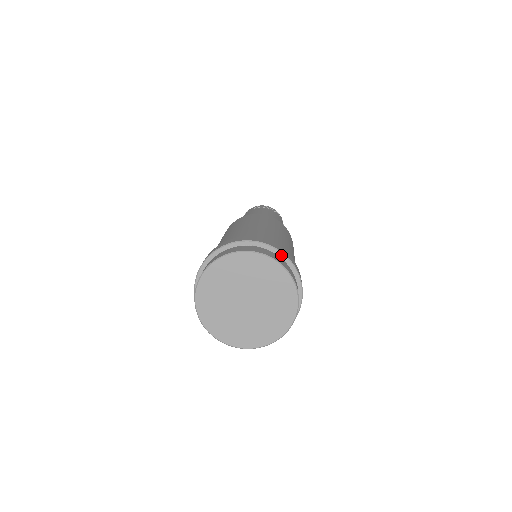
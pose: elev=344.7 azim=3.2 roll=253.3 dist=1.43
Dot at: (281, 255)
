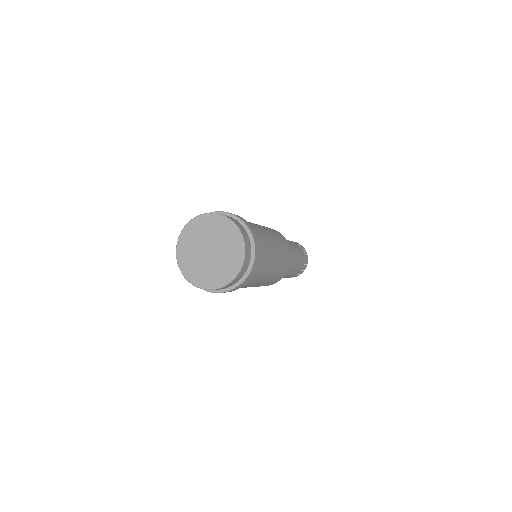
Dot at: occluded
